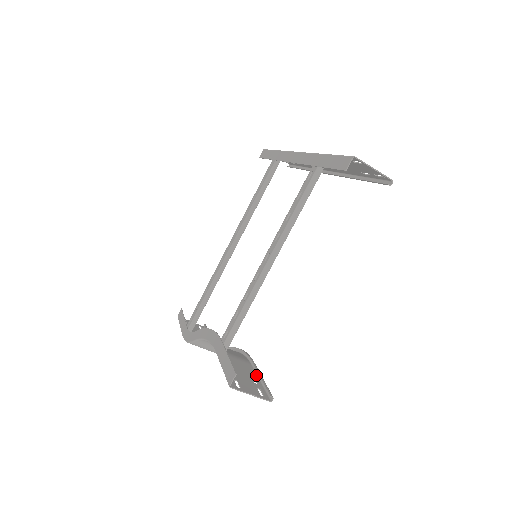
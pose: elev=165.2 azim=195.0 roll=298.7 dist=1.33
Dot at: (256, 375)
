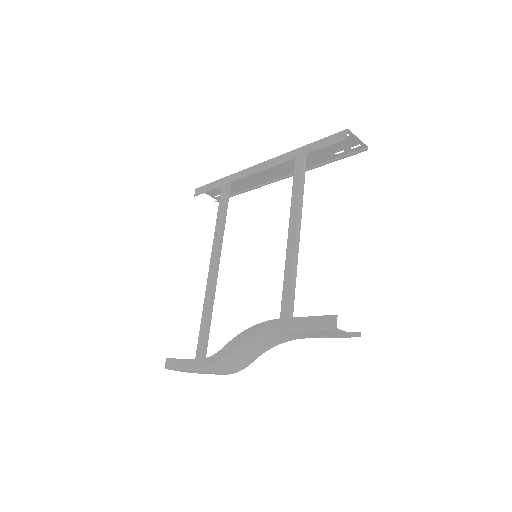
Dot at: (322, 337)
